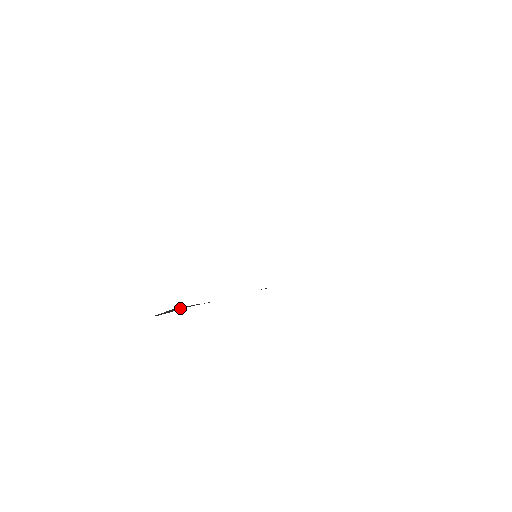
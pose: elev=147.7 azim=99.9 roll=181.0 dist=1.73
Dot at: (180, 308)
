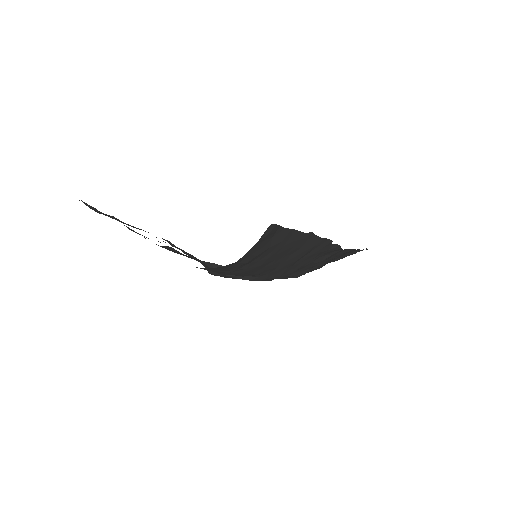
Dot at: (279, 238)
